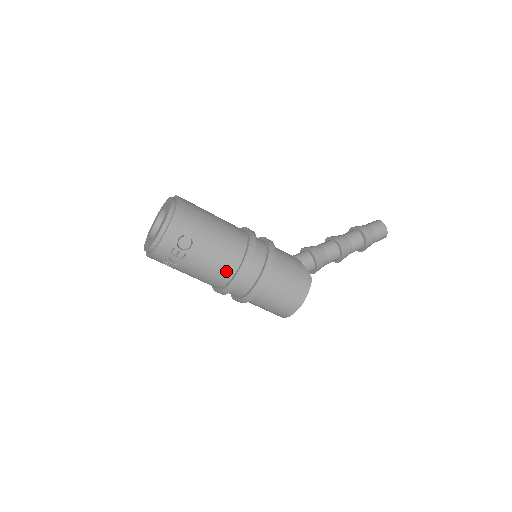
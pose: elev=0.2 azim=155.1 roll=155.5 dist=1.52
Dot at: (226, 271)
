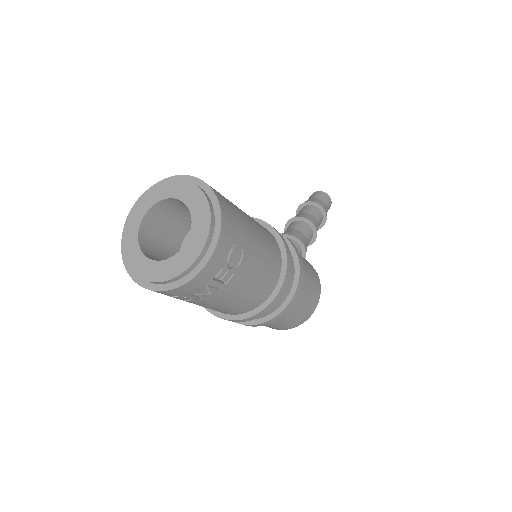
Dot at: (267, 288)
